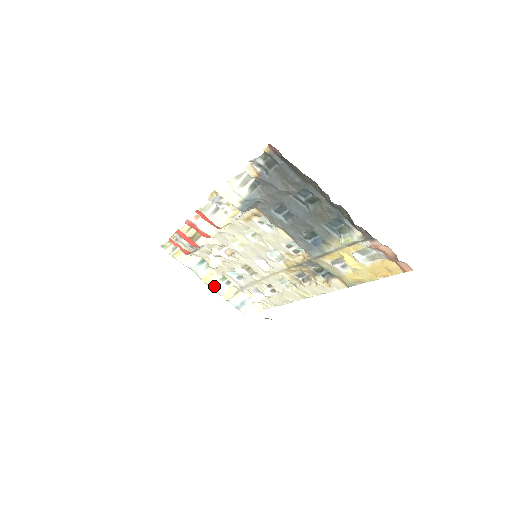
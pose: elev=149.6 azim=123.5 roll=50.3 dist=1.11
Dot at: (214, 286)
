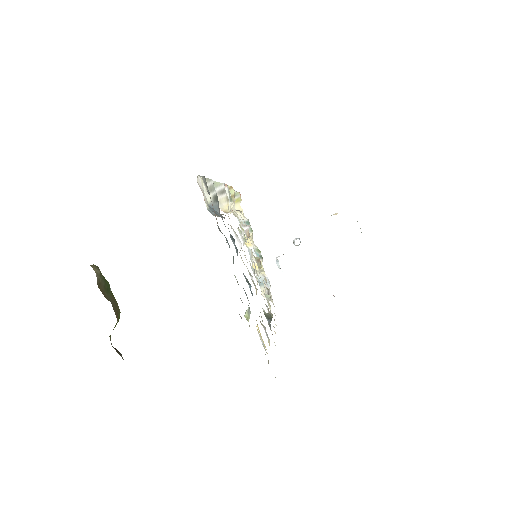
Dot at: (250, 250)
